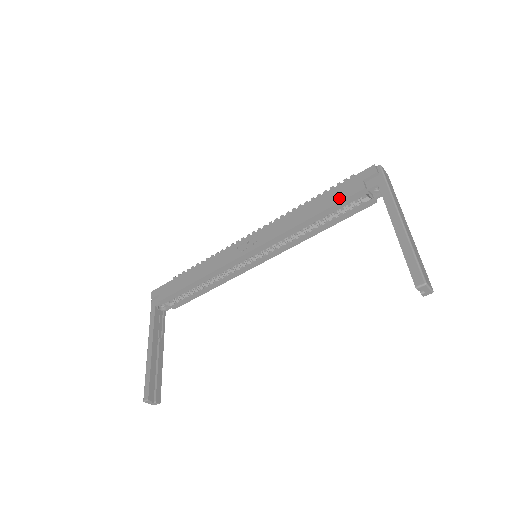
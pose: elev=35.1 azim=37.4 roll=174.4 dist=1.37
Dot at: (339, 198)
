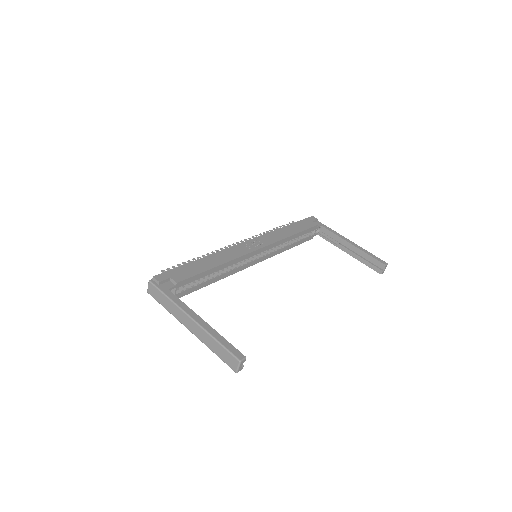
Dot at: (306, 227)
